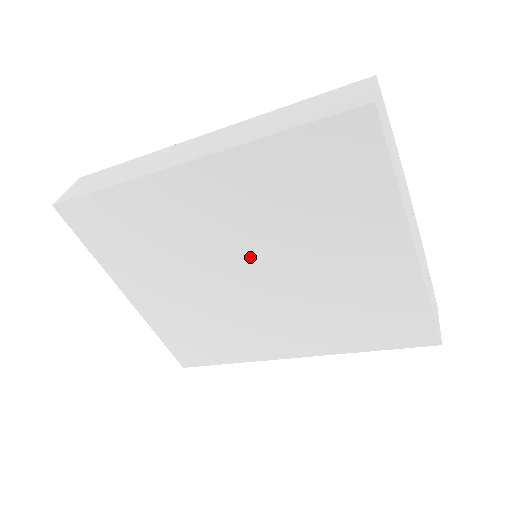
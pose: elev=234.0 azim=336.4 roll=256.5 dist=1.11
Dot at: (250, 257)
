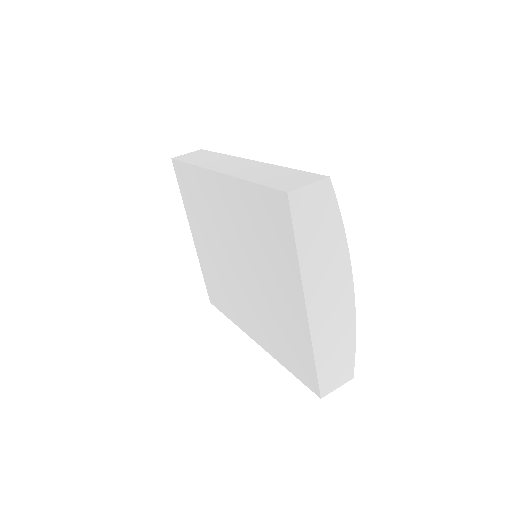
Dot at: (238, 252)
